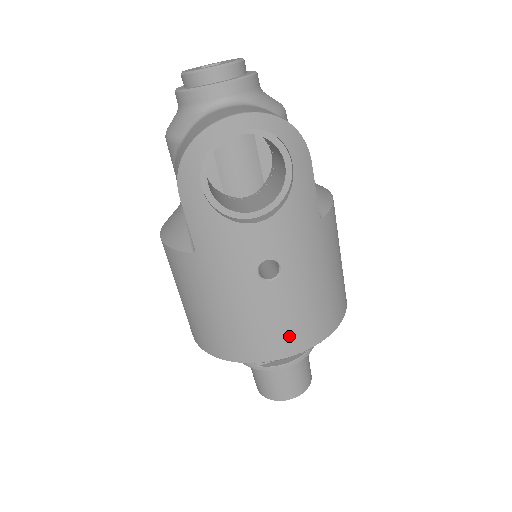
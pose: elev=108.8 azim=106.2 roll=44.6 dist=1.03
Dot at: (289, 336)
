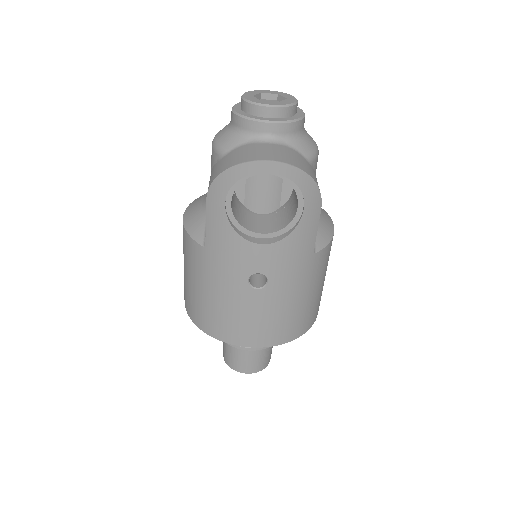
Dot at: (258, 333)
